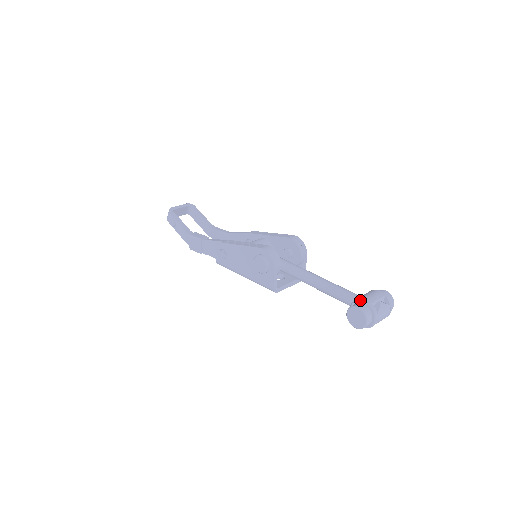
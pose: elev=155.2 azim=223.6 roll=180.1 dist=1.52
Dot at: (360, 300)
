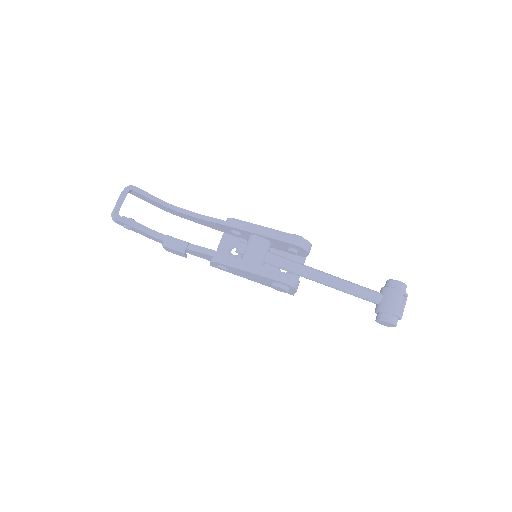
Dot at: (389, 313)
